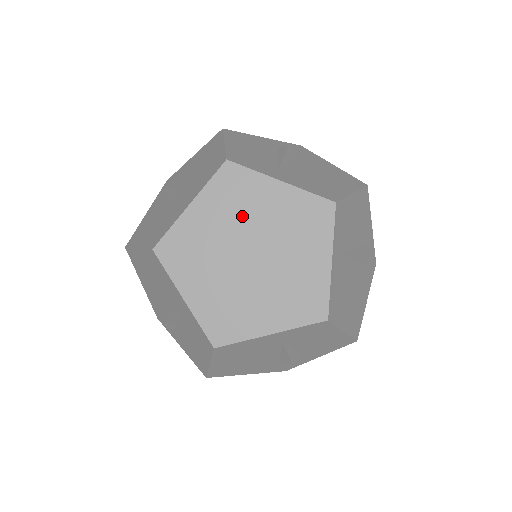
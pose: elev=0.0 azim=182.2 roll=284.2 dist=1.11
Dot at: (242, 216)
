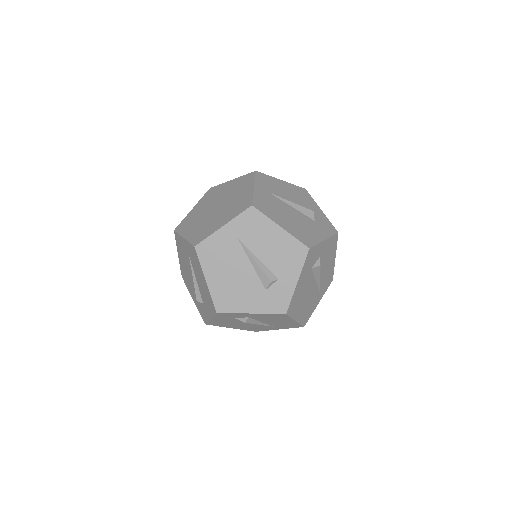
Dot at: (214, 199)
